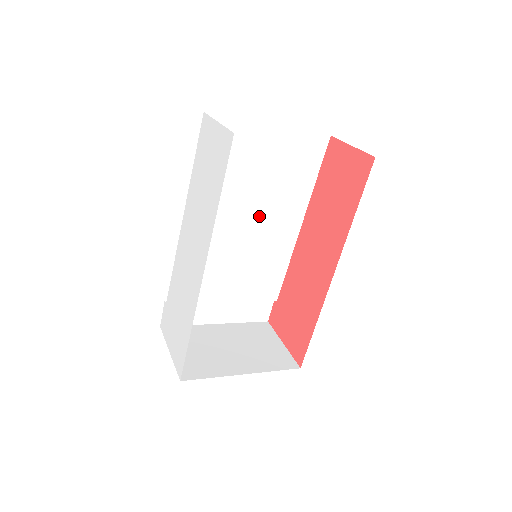
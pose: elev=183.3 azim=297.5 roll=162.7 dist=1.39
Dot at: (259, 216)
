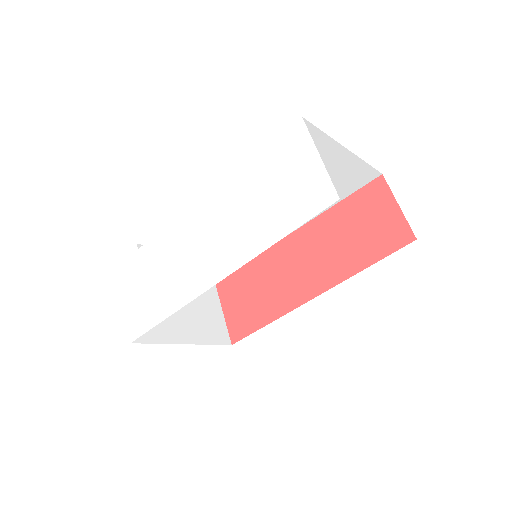
Dot at: occluded
